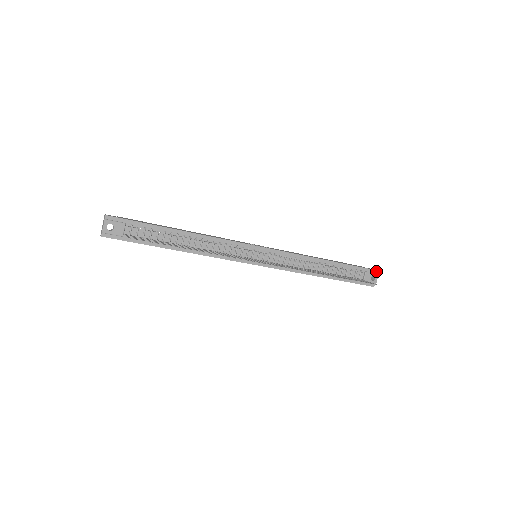
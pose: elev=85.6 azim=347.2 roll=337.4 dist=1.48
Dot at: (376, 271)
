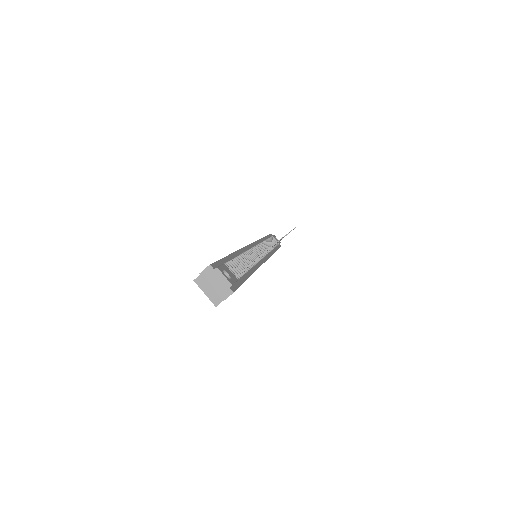
Dot at: (271, 234)
